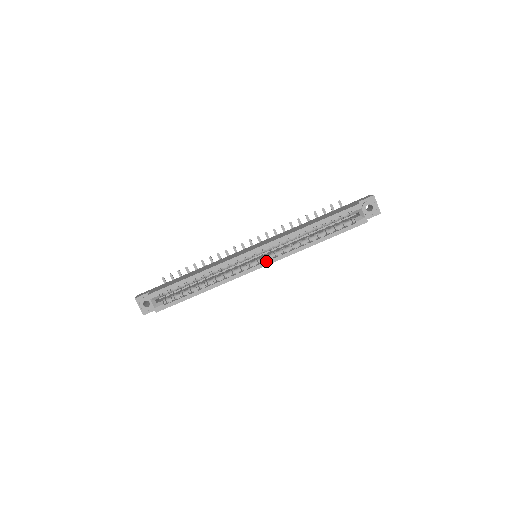
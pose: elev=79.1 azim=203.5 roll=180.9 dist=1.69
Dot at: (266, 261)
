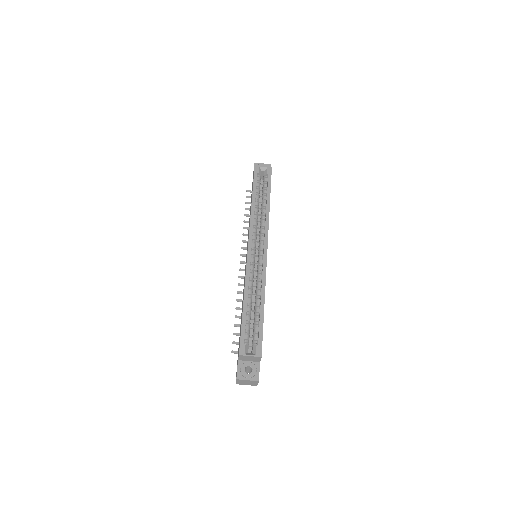
Dot at: (264, 242)
